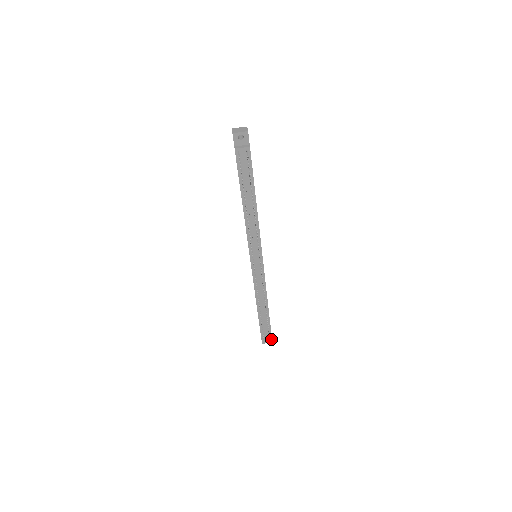
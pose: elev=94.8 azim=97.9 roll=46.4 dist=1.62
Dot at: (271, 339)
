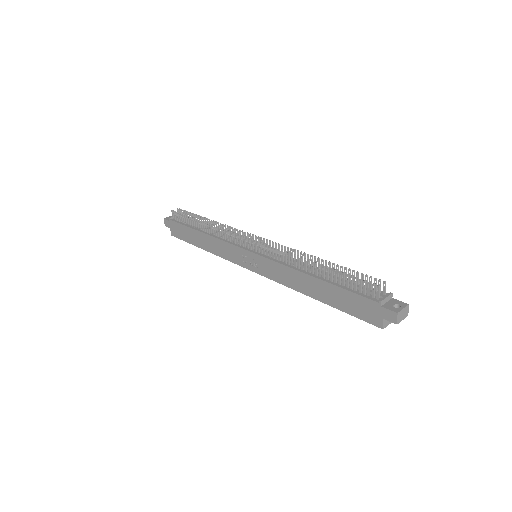
Dot at: (399, 302)
